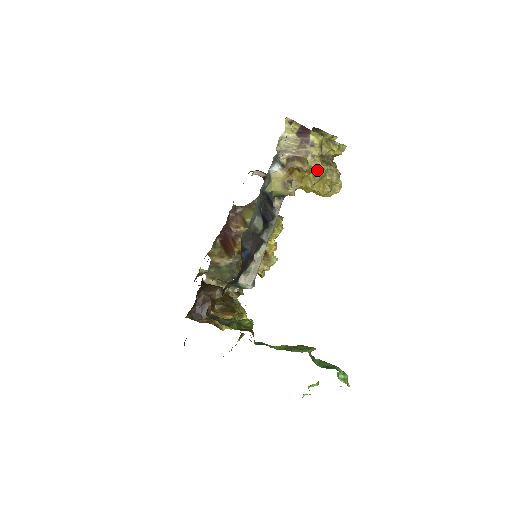
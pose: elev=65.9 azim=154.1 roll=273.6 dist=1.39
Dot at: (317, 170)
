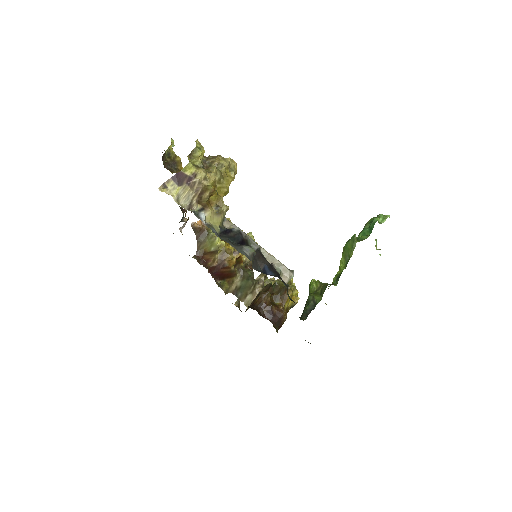
Dot at: occluded
